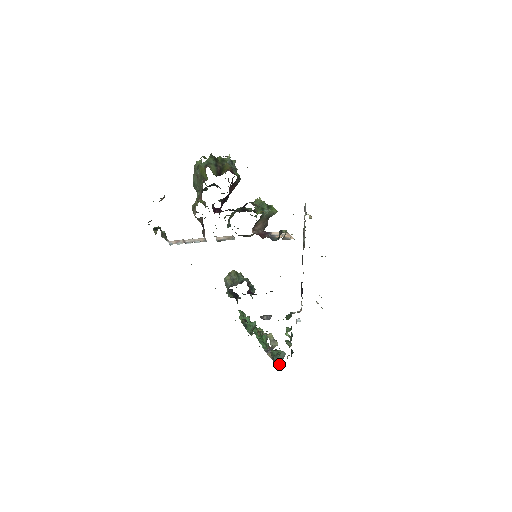
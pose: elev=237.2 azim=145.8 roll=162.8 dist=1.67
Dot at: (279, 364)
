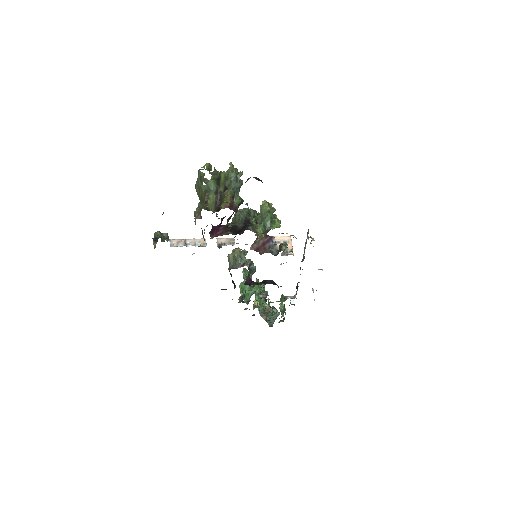
Dot at: (272, 323)
